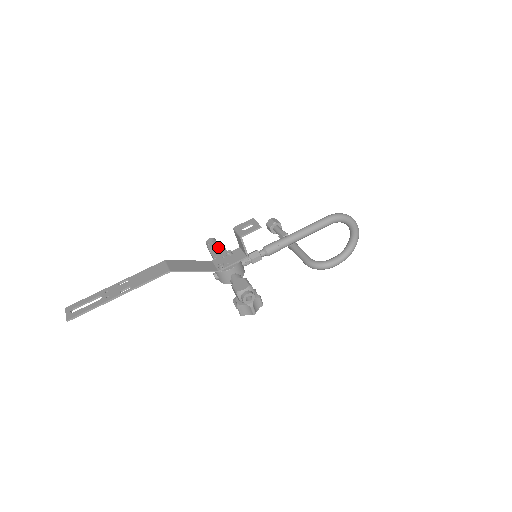
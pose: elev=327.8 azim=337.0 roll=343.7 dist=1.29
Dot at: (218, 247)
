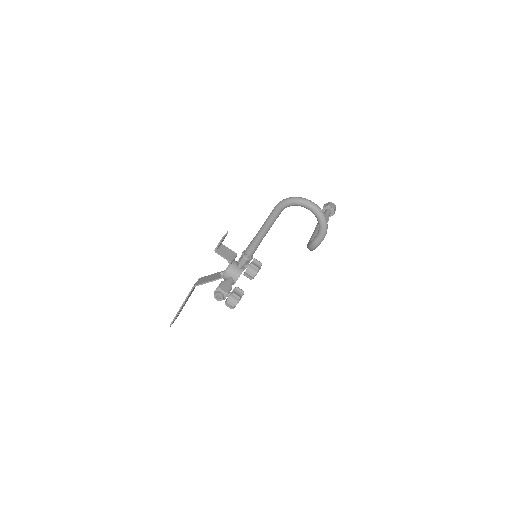
Dot at: occluded
